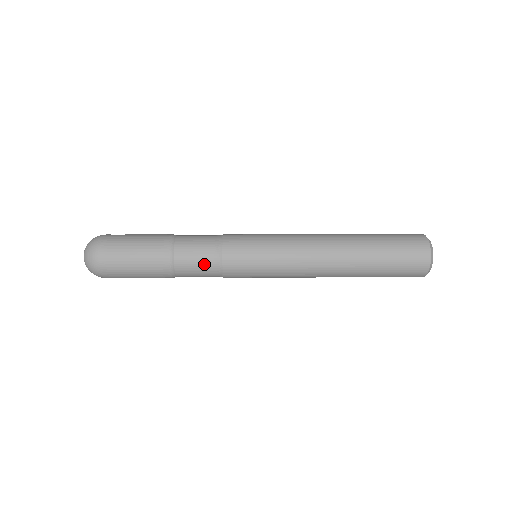
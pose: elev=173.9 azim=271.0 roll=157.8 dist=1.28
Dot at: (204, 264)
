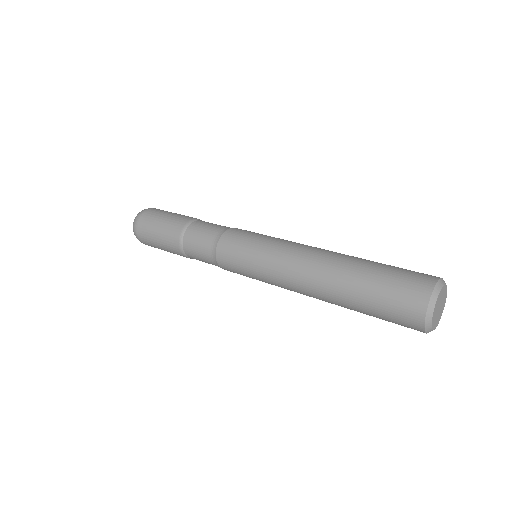
Dot at: (203, 249)
